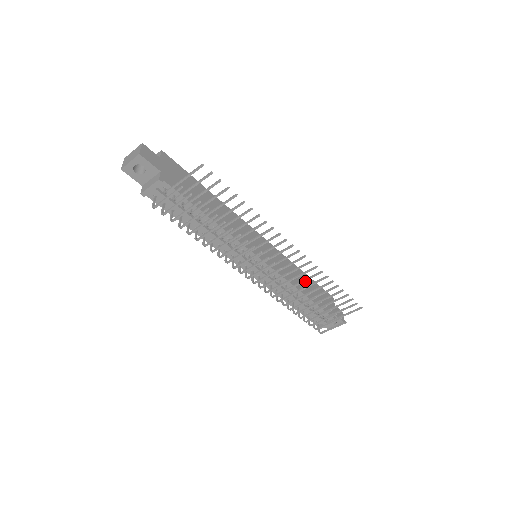
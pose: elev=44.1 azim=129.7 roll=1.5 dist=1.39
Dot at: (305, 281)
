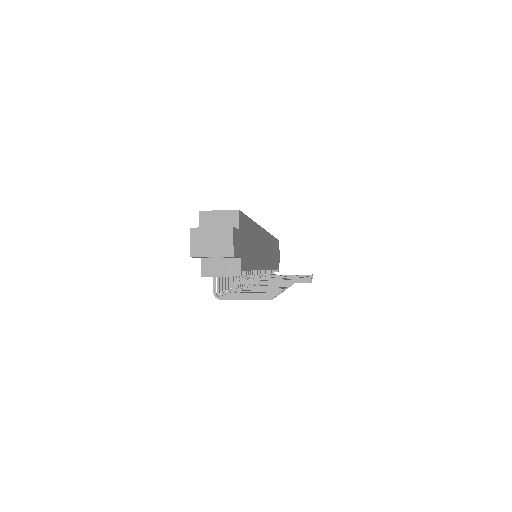
Dot at: occluded
